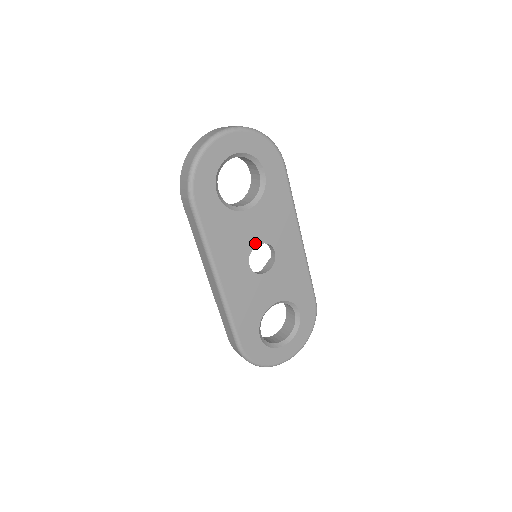
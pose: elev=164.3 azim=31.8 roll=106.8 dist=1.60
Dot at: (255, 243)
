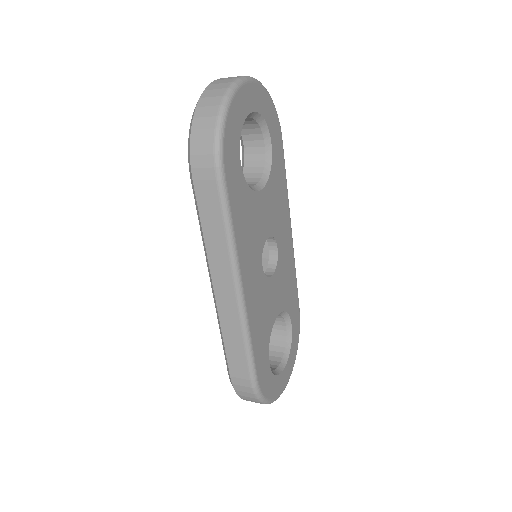
Dot at: (265, 236)
